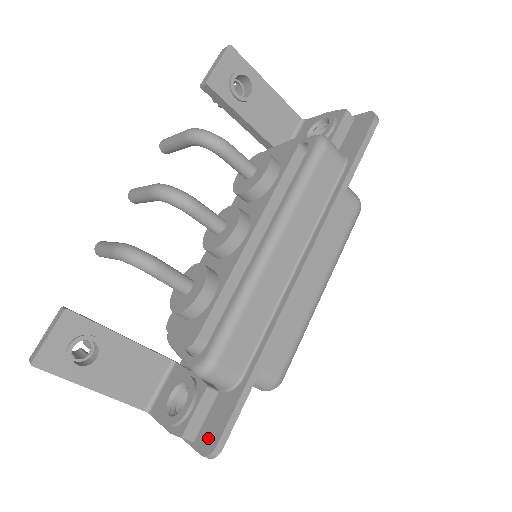
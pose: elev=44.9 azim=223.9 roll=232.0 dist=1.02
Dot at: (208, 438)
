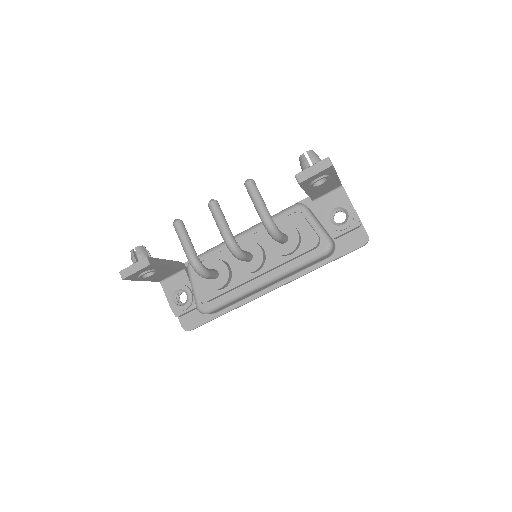
Dot at: (188, 323)
